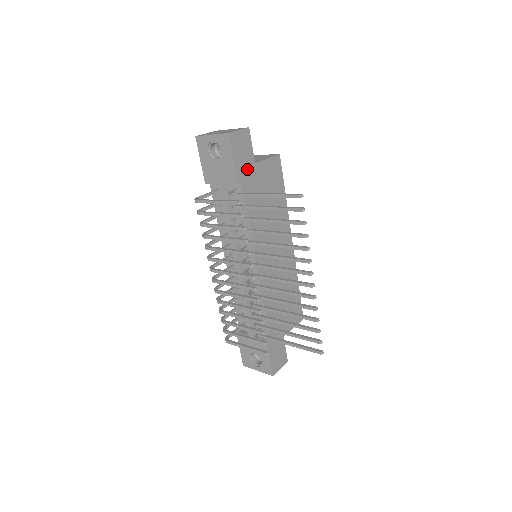
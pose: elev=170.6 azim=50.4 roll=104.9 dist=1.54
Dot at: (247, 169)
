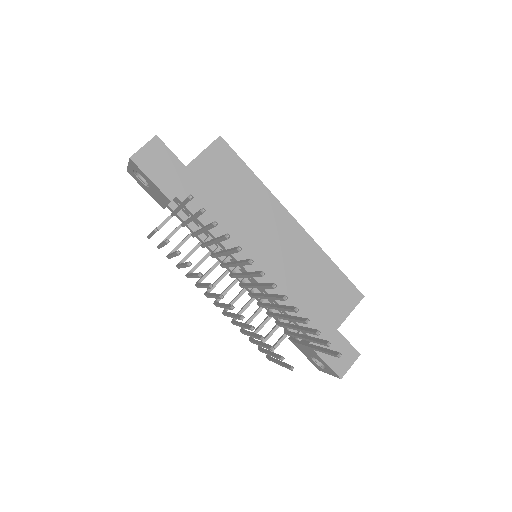
Dot at: (177, 179)
